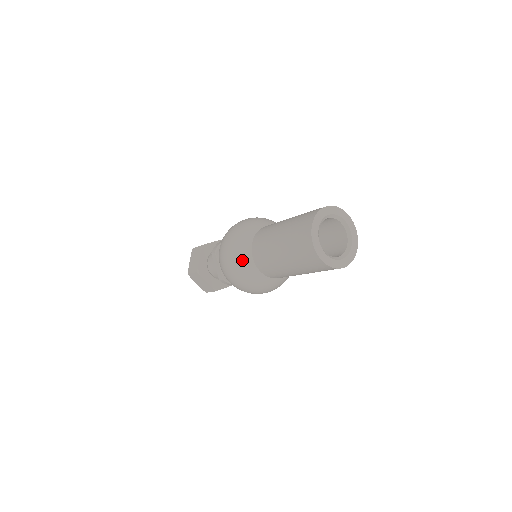
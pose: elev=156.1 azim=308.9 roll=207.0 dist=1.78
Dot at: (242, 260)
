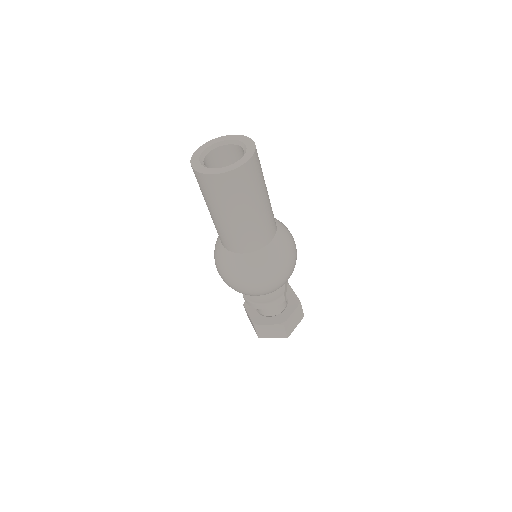
Dot at: occluded
